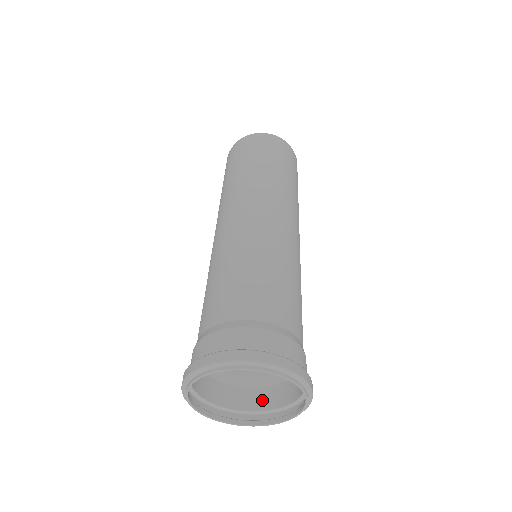
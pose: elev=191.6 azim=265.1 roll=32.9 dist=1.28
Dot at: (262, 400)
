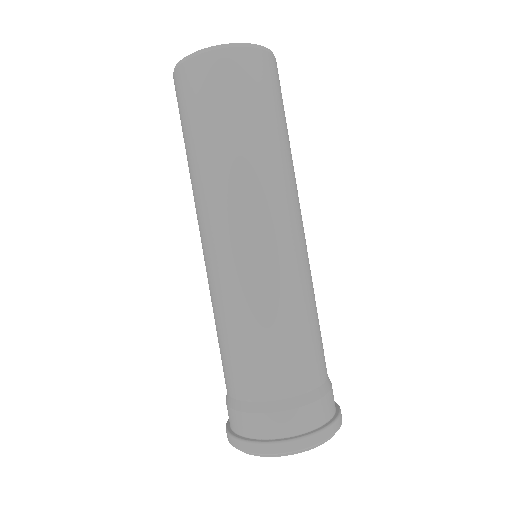
Dot at: occluded
